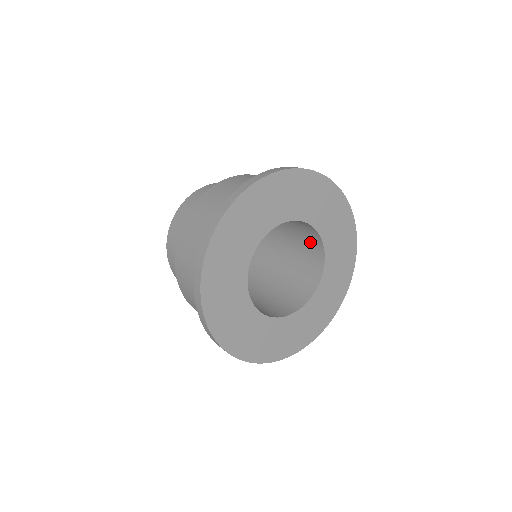
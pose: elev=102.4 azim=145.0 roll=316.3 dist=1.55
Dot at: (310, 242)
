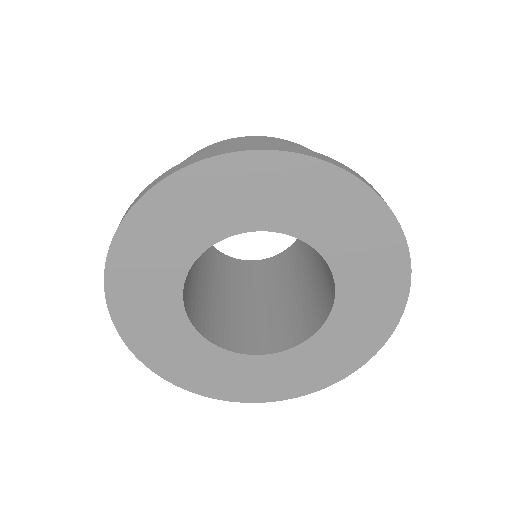
Dot at: (326, 291)
